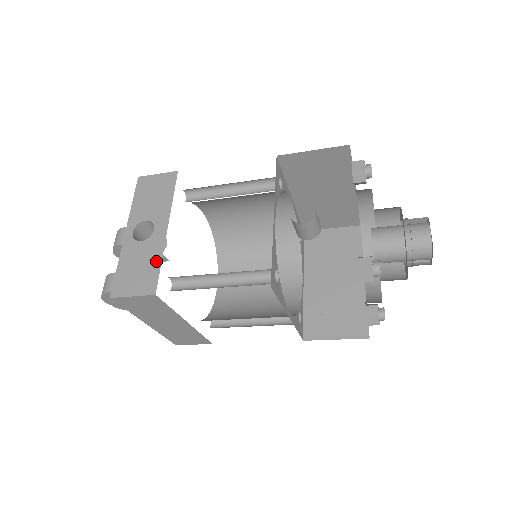
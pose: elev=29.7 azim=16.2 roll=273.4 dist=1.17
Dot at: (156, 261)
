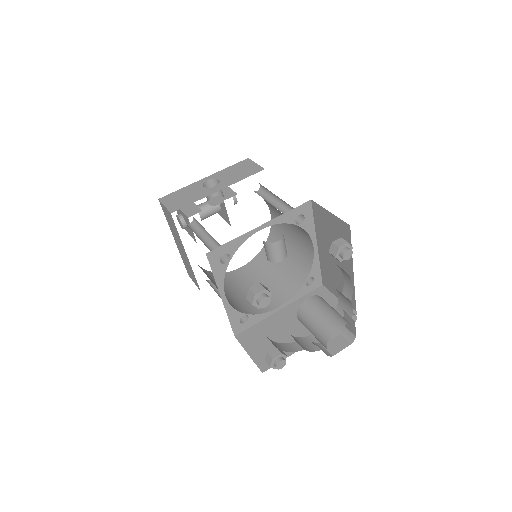
Dot at: (193, 200)
